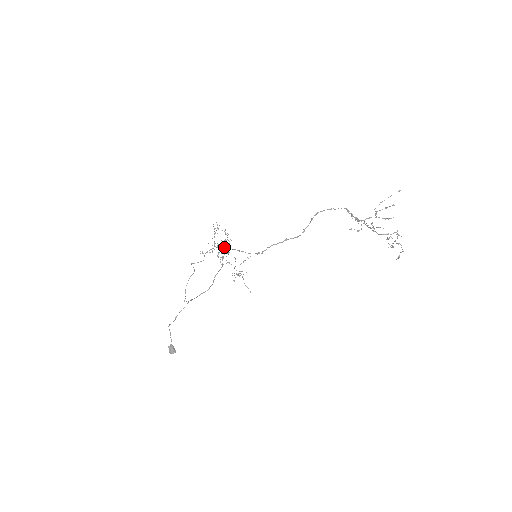
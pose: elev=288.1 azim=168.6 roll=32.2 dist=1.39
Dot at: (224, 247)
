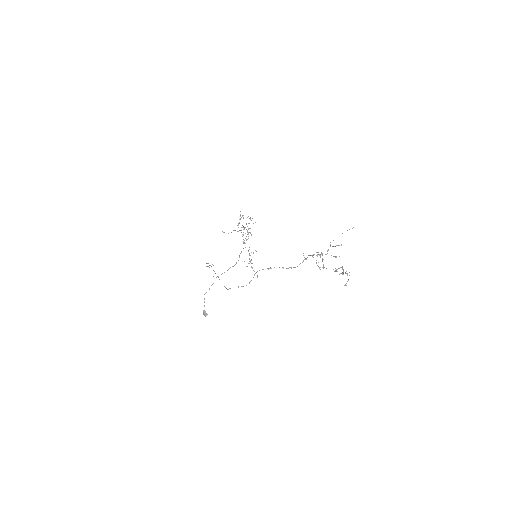
Dot at: (214, 271)
